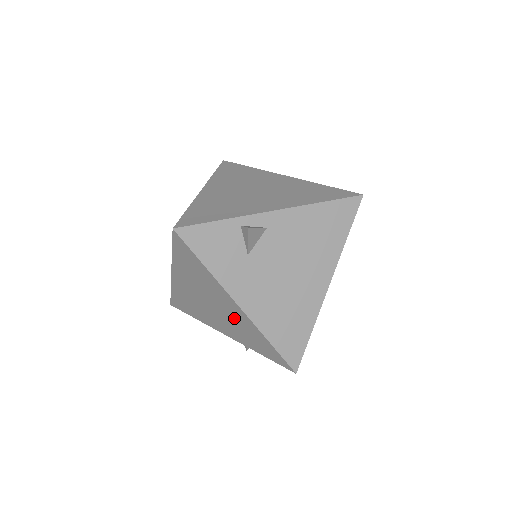
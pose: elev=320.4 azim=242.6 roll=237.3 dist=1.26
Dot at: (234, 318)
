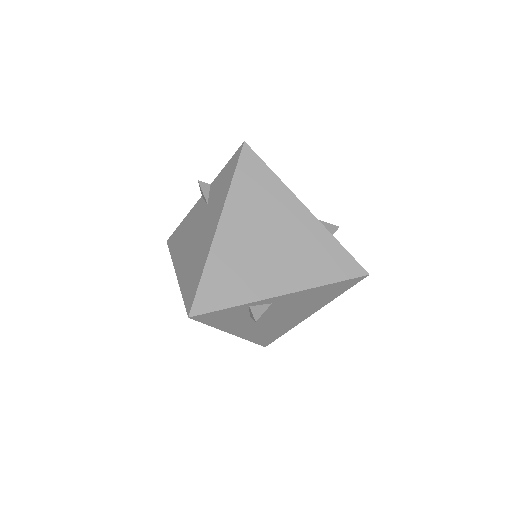
Dot at: occluded
